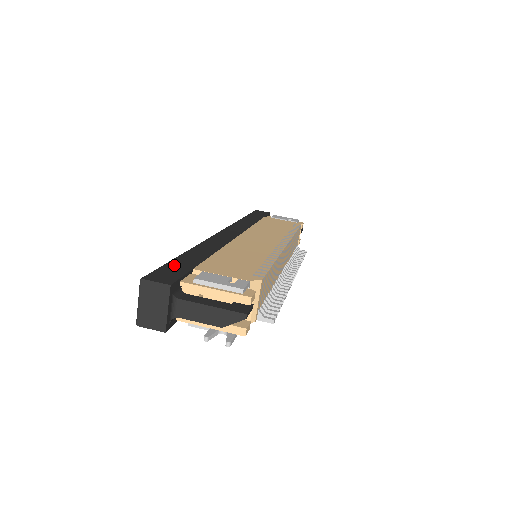
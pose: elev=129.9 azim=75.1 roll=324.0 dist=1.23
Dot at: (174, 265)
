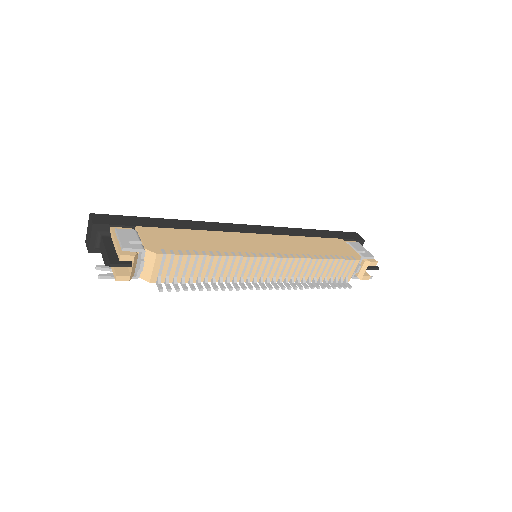
Dot at: (132, 219)
